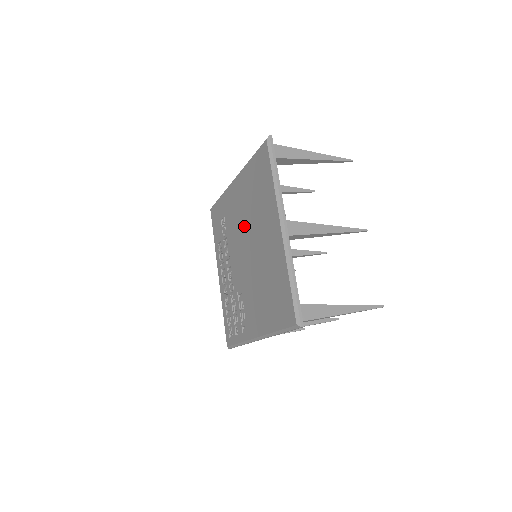
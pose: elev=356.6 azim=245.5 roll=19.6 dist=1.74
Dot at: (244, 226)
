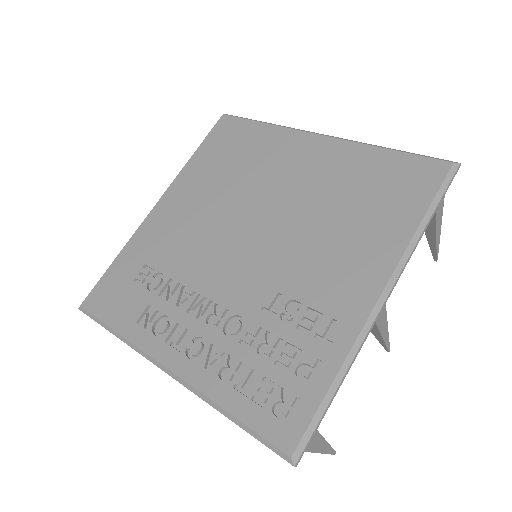
Dot at: (223, 214)
